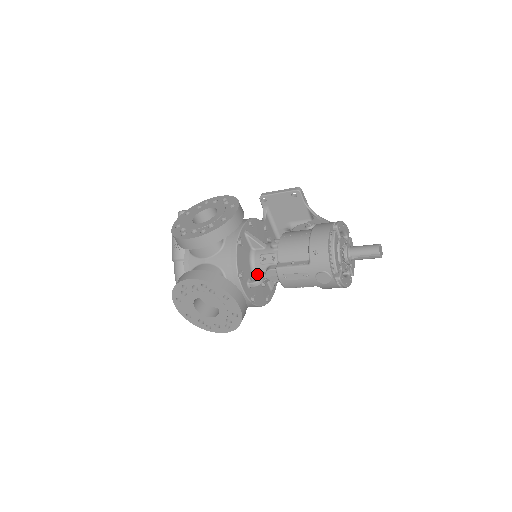
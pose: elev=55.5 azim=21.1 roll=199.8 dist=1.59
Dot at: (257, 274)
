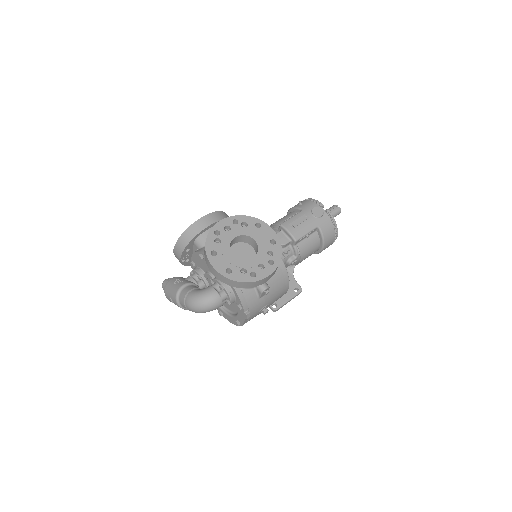
Dot at: occluded
